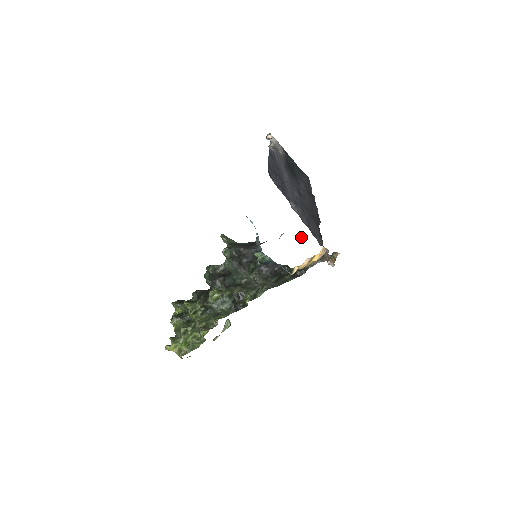
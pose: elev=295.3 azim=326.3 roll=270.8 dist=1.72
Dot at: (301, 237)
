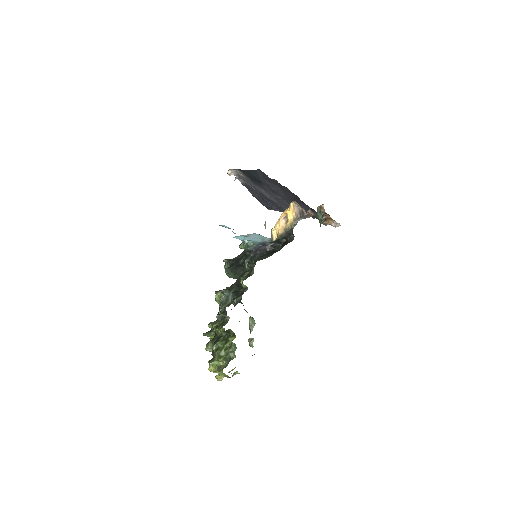
Dot at: occluded
